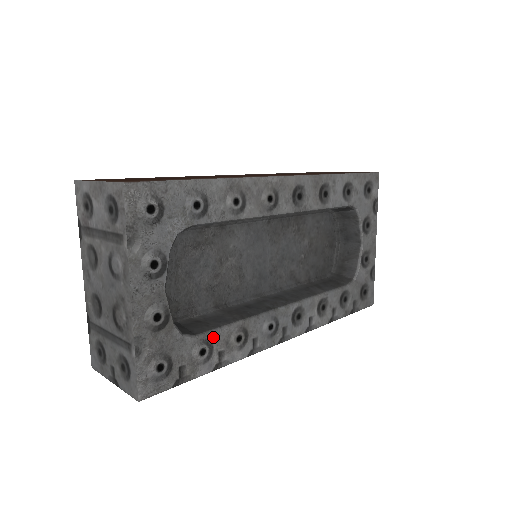
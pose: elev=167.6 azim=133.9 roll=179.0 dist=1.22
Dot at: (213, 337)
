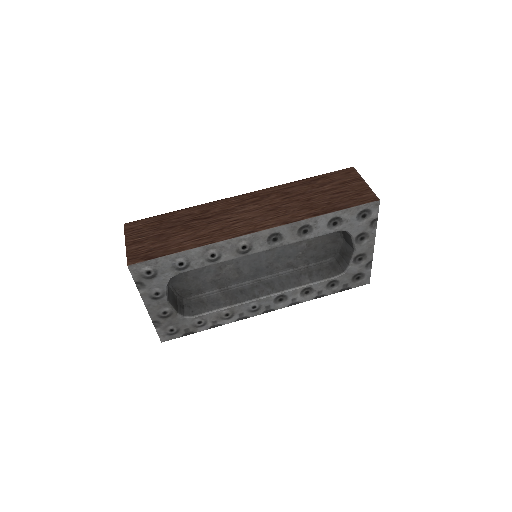
Dot at: (206, 316)
